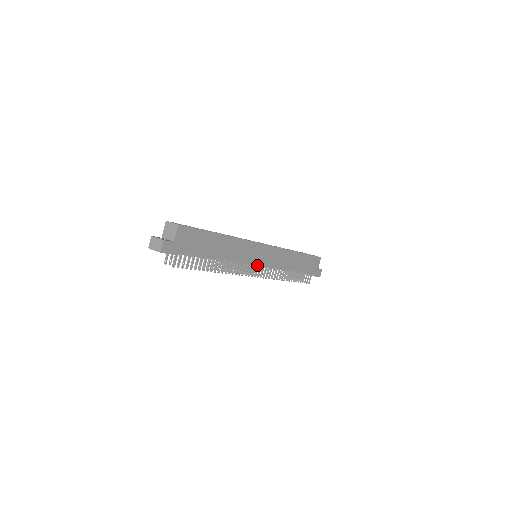
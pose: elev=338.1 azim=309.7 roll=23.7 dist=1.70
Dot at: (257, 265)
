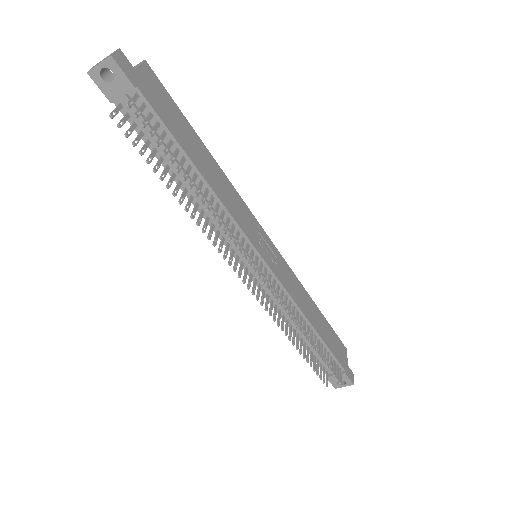
Dot at: (261, 257)
